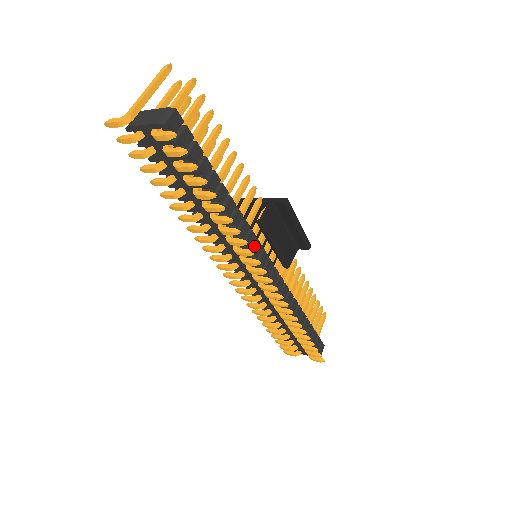
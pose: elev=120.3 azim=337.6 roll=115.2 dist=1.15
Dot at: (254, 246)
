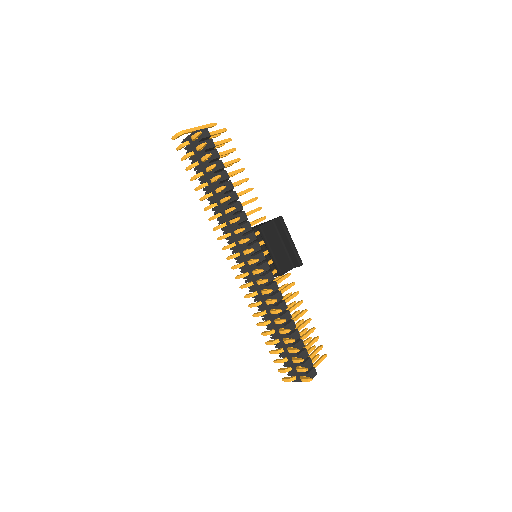
Dot at: (249, 233)
